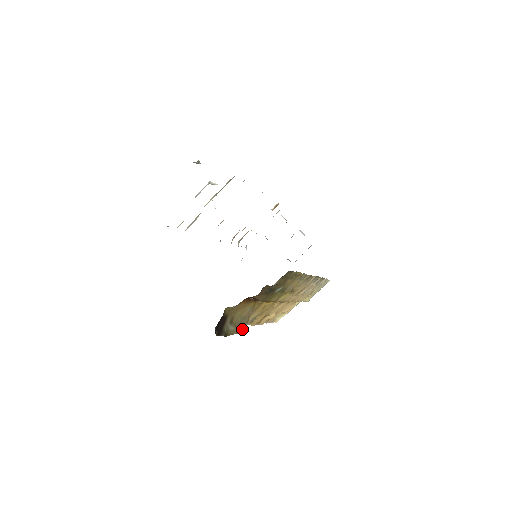
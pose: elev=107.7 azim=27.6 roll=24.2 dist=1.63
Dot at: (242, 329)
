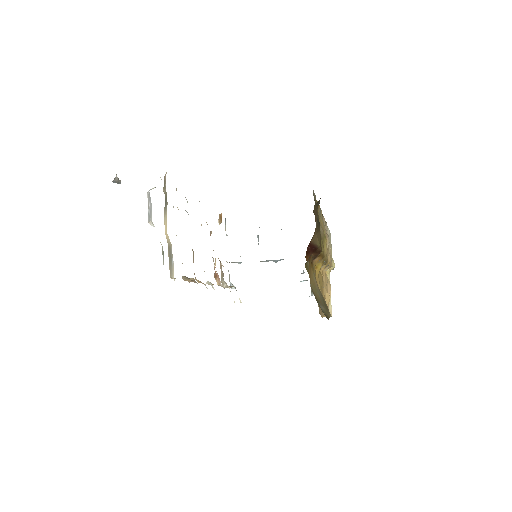
Dot at: occluded
